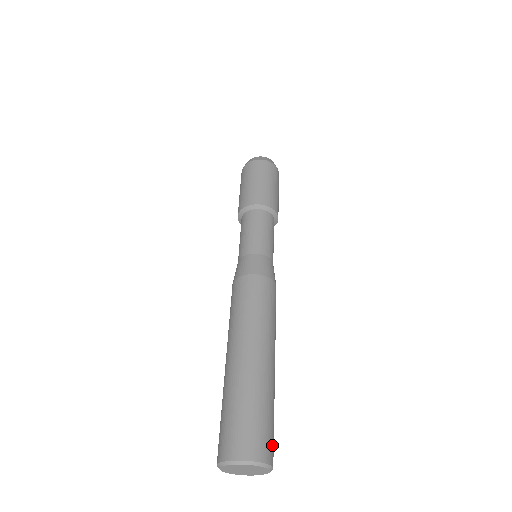
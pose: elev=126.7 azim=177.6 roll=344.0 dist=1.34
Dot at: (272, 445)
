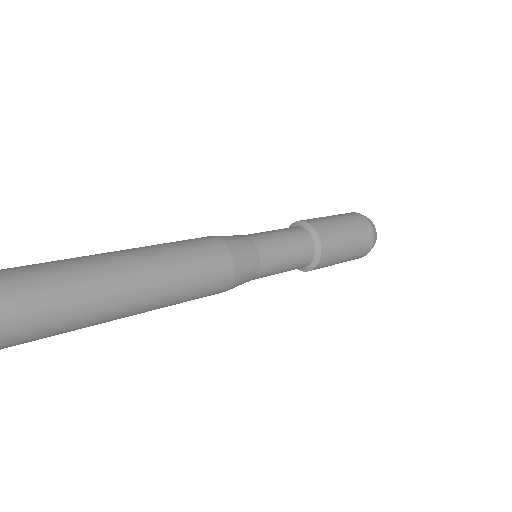
Dot at: out of frame
